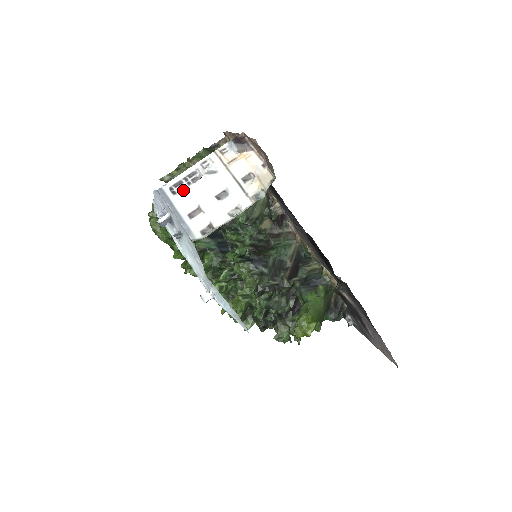
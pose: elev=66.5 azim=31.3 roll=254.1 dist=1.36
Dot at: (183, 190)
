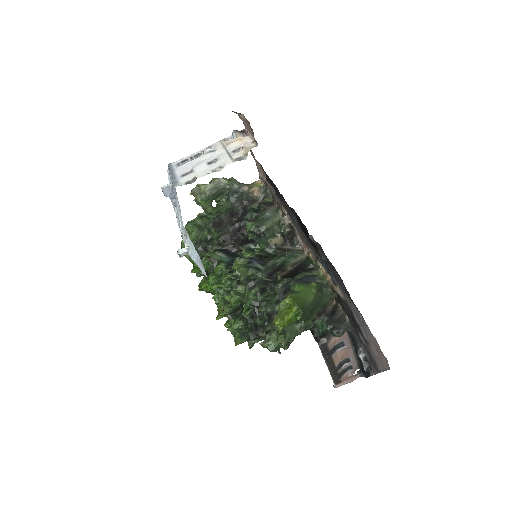
Dot at: (186, 163)
